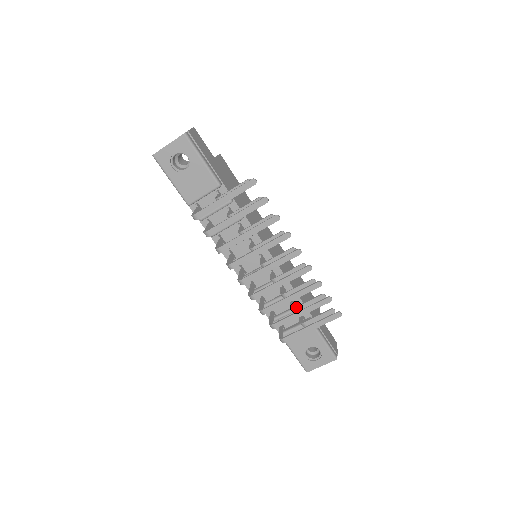
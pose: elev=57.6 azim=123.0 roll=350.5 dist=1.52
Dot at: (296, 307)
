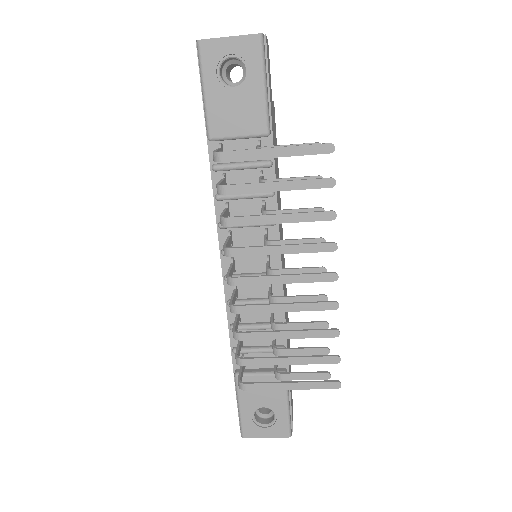
Dot at: (283, 349)
